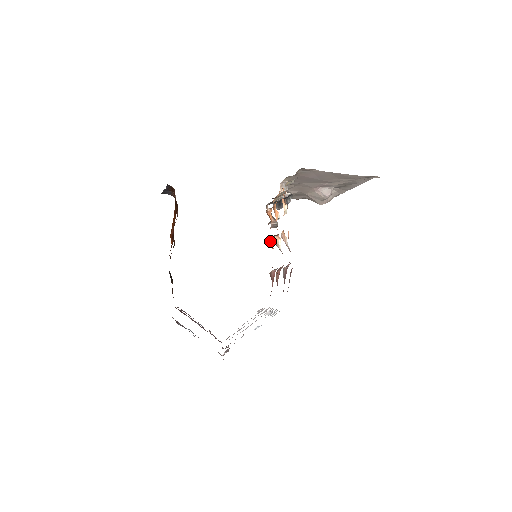
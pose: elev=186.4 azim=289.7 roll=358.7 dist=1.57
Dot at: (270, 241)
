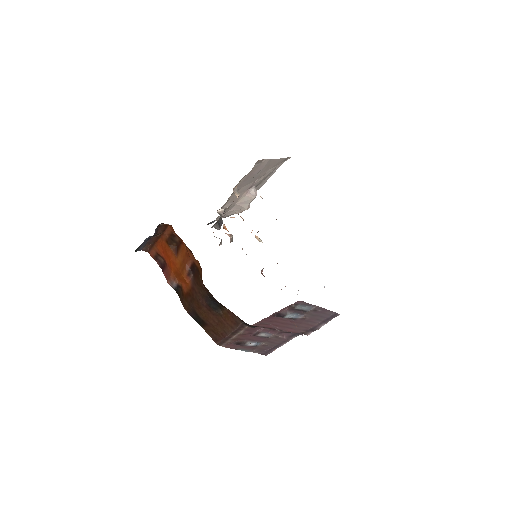
Dot at: occluded
